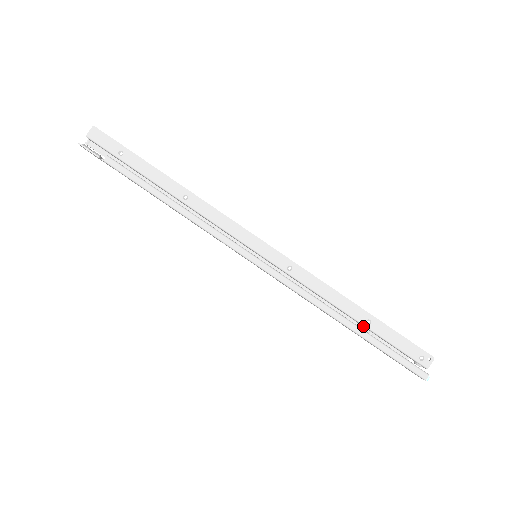
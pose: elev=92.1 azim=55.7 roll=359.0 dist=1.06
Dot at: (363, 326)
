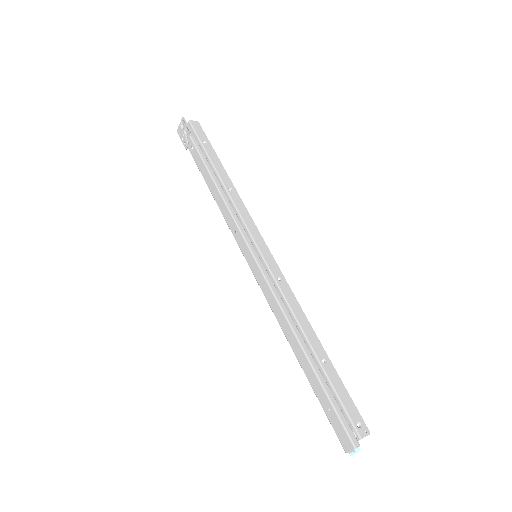
Dot at: occluded
